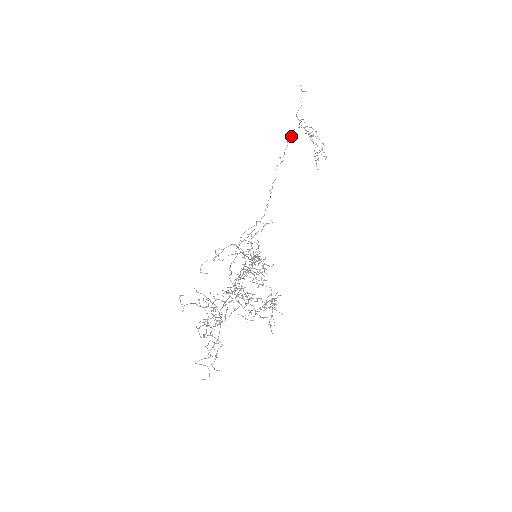
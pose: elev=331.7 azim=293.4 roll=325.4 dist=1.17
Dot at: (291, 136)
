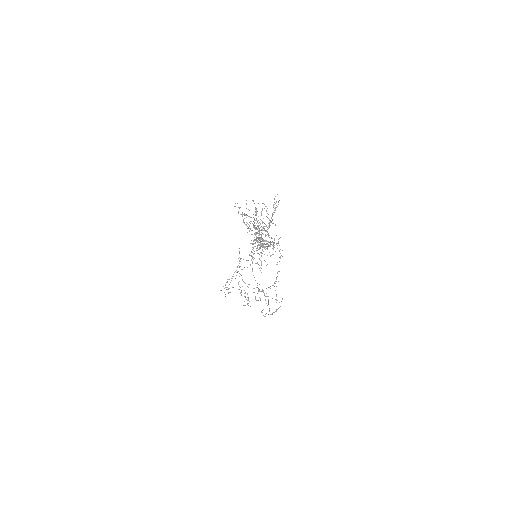
Dot at: (233, 276)
